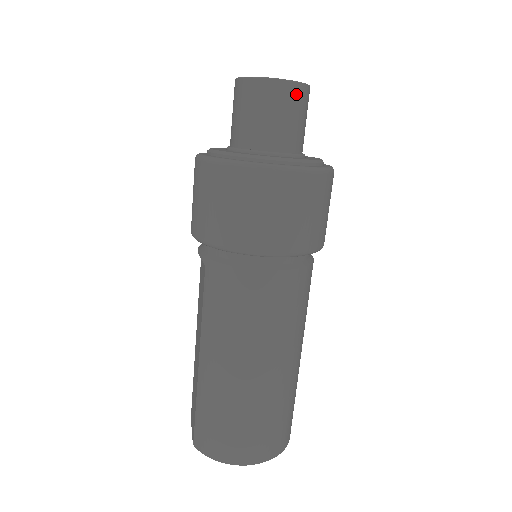
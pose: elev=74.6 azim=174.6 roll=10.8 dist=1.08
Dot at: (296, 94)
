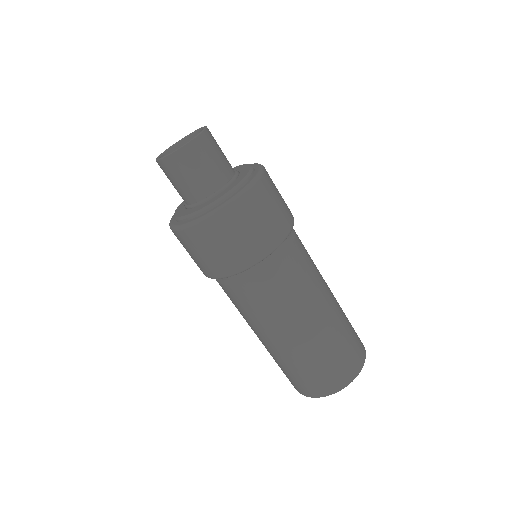
Dot at: (176, 162)
